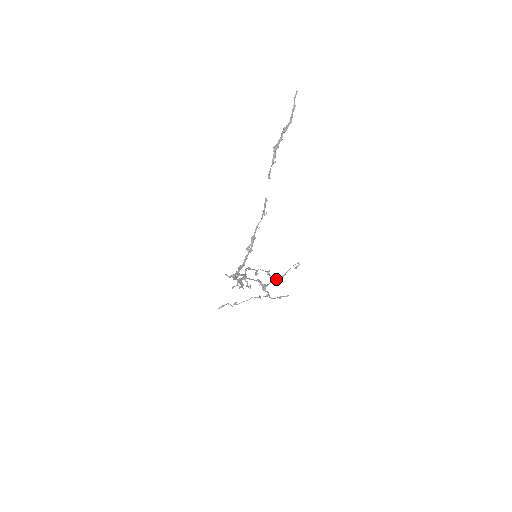
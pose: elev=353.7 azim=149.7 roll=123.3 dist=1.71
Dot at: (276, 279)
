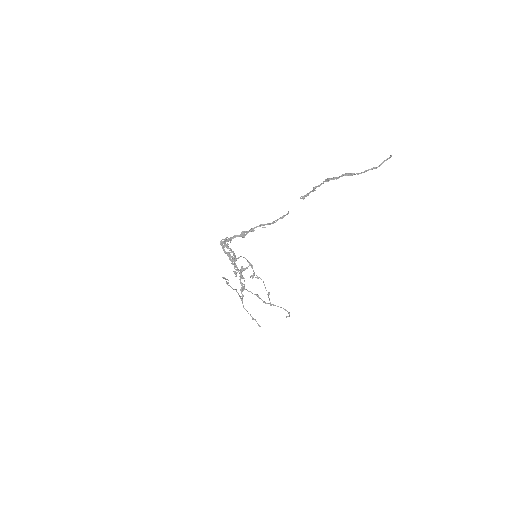
Dot at: (259, 297)
